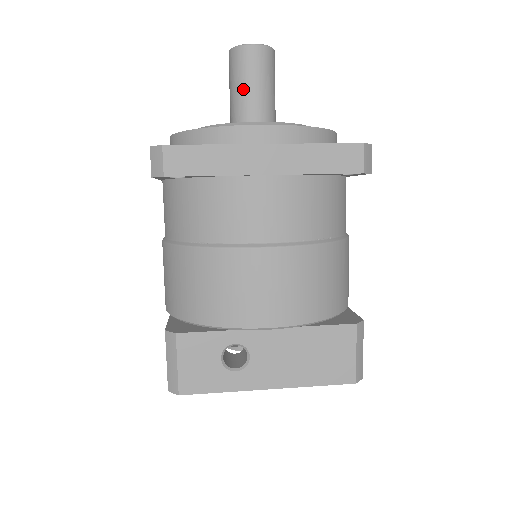
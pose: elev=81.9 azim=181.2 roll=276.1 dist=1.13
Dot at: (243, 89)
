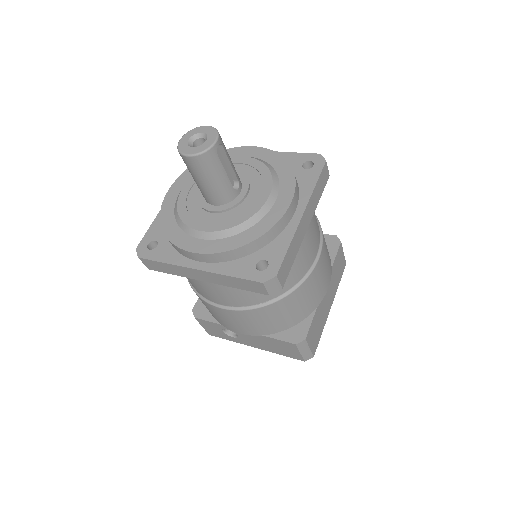
Dot at: (196, 182)
